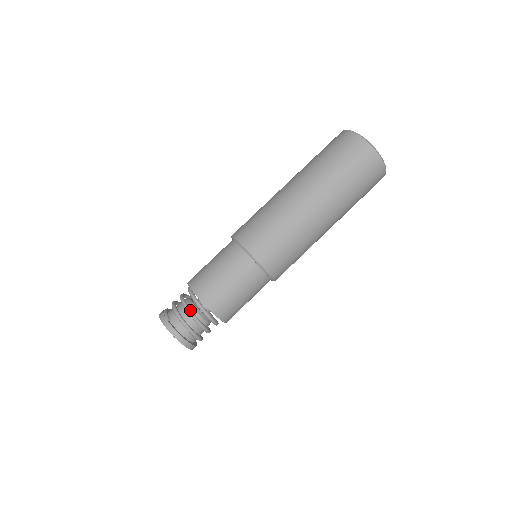
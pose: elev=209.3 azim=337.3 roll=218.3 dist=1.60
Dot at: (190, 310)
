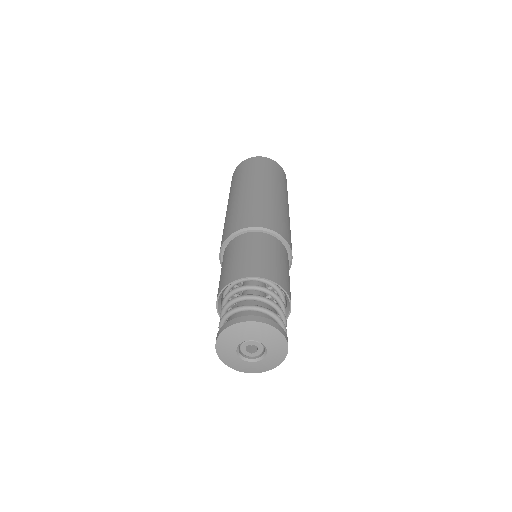
Dot at: (250, 294)
